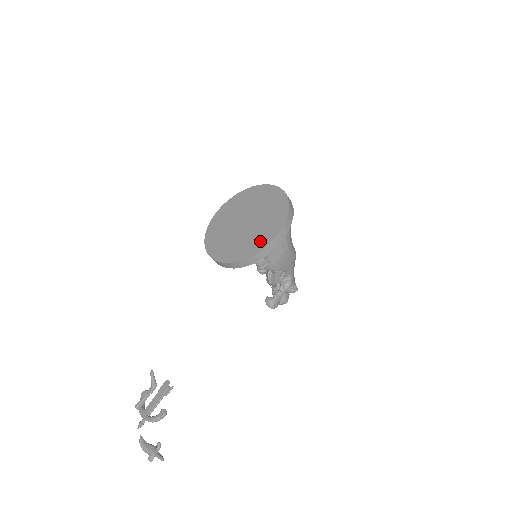
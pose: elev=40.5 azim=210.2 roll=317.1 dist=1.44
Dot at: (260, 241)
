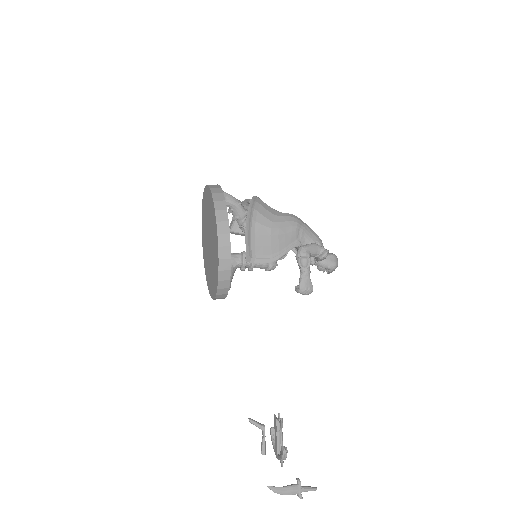
Dot at: (216, 262)
